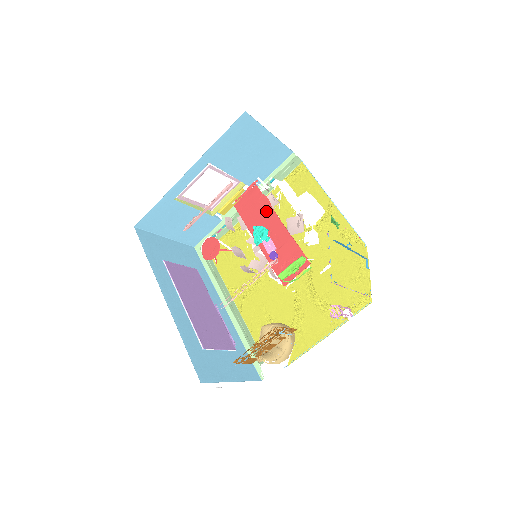
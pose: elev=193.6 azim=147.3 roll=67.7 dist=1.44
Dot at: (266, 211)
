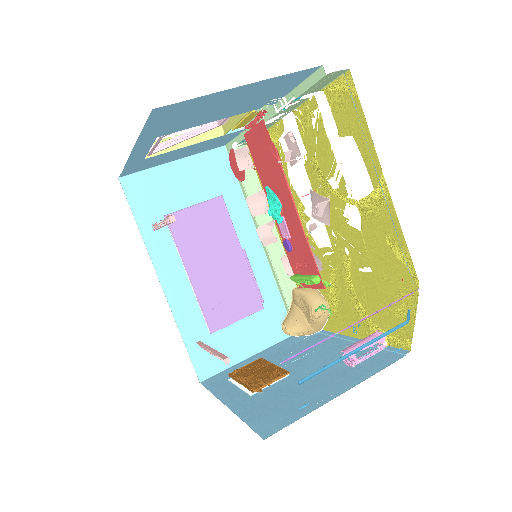
Dot at: (277, 175)
